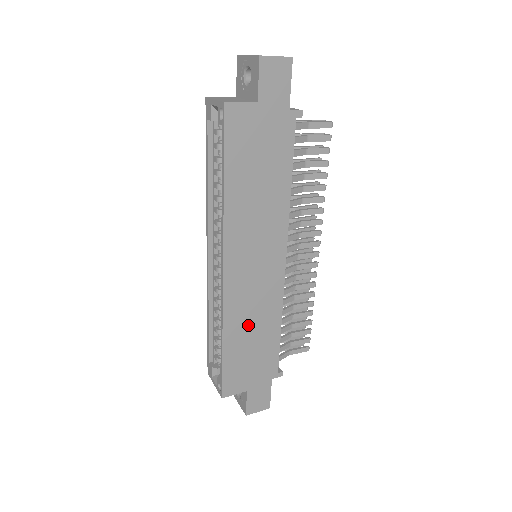
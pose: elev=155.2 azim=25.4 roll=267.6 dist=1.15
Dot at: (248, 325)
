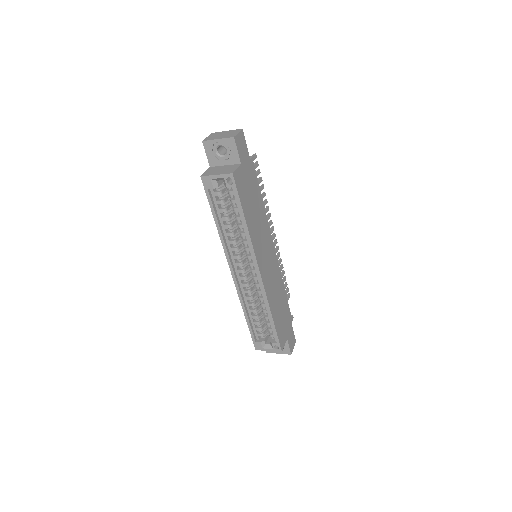
Dot at: (276, 298)
